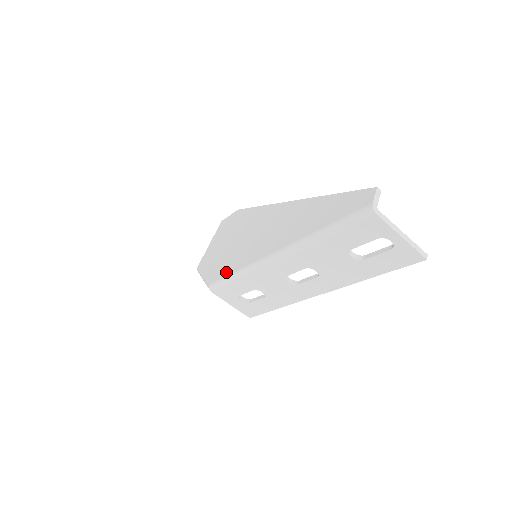
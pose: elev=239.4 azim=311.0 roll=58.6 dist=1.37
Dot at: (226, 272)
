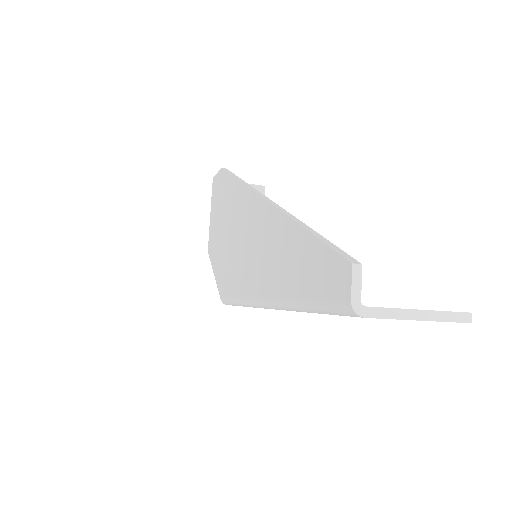
Dot at: (229, 291)
